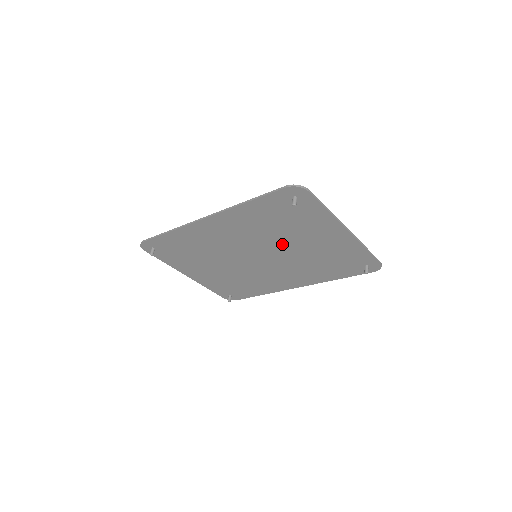
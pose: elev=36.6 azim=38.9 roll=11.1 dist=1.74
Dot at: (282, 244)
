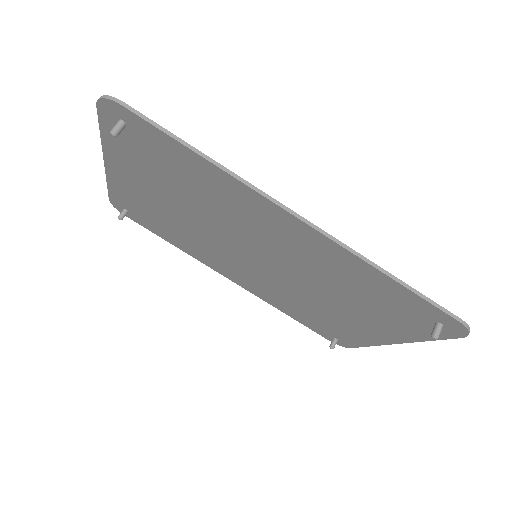
Dot at: (313, 288)
